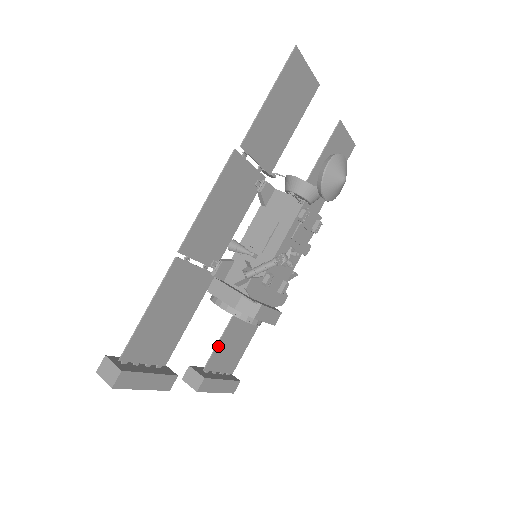
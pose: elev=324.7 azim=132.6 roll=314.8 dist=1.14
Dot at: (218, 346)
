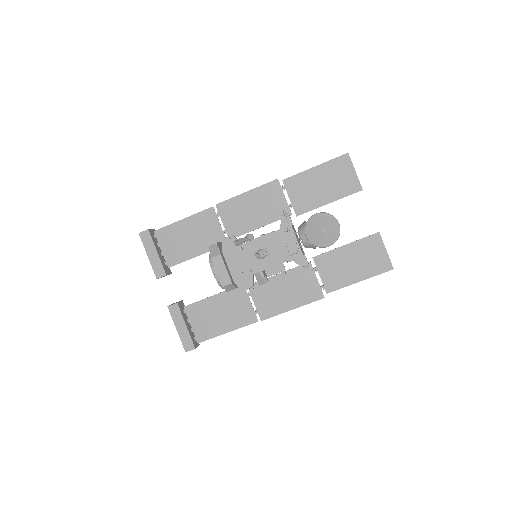
Dot at: (202, 302)
